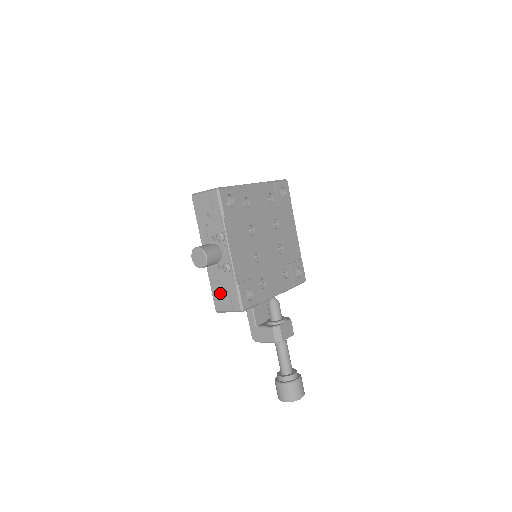
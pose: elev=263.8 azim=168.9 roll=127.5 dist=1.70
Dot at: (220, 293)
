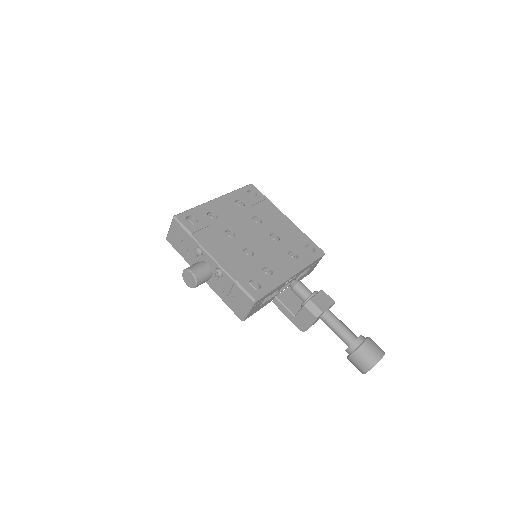
Dot at: (232, 301)
